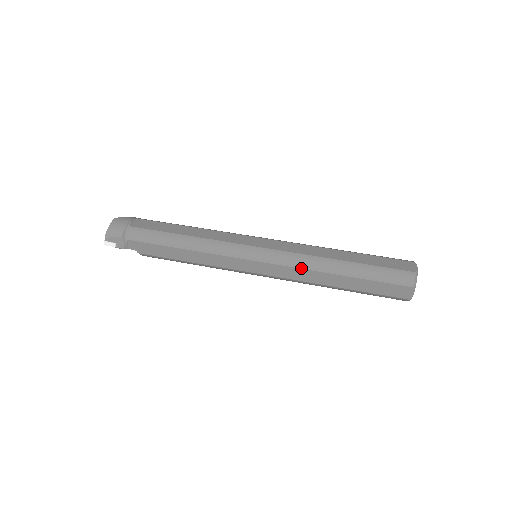
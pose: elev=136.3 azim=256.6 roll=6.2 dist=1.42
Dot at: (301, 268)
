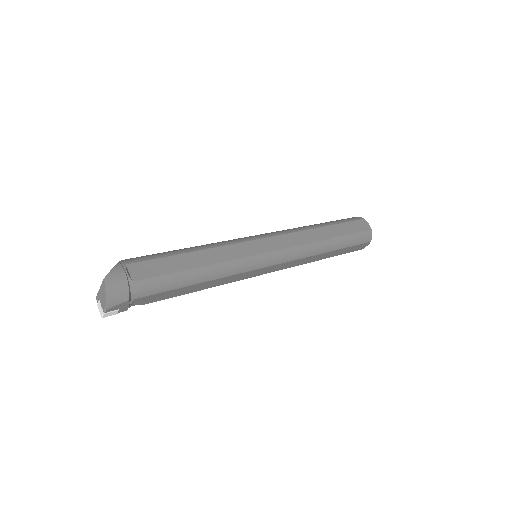
Dot at: (305, 257)
